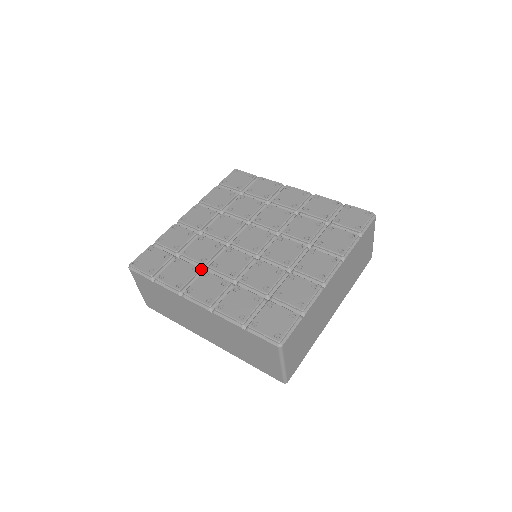
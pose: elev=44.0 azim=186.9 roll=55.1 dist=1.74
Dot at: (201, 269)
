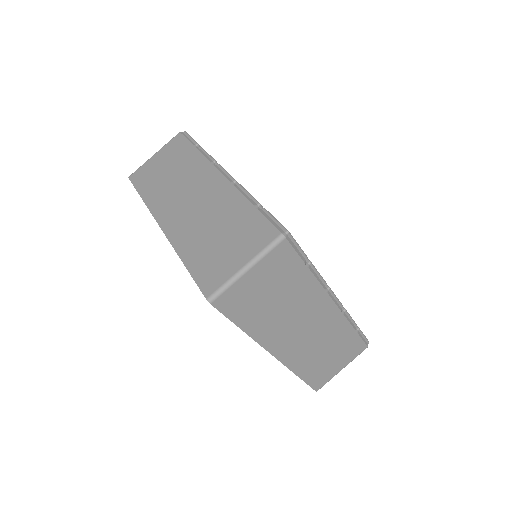
Dot at: occluded
